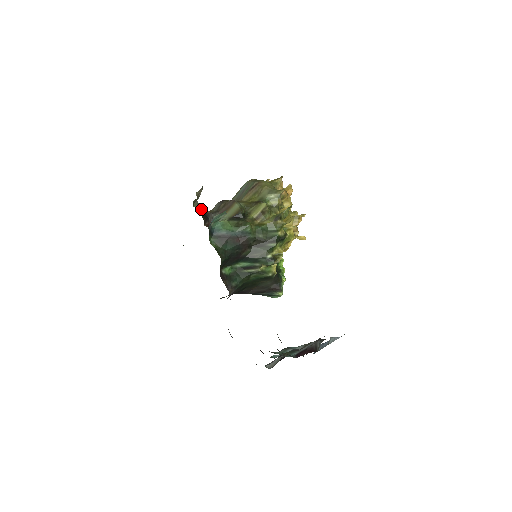
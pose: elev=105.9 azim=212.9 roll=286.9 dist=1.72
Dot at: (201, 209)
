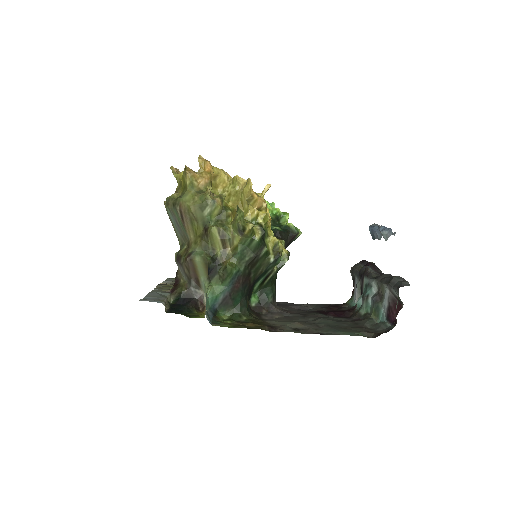
Dot at: (178, 297)
